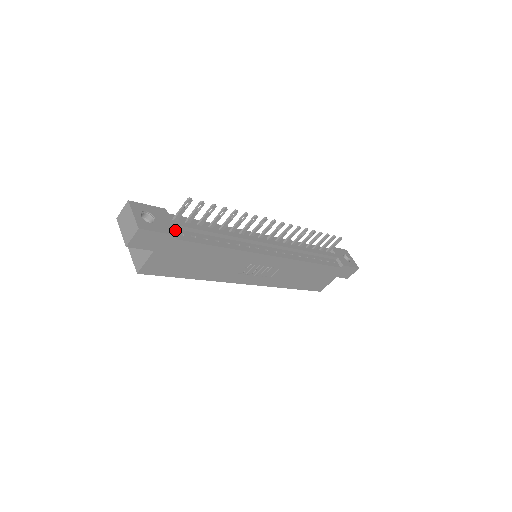
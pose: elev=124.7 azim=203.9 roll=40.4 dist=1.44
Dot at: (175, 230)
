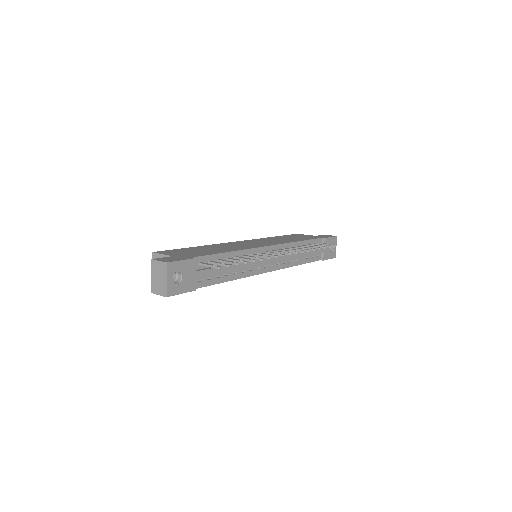
Dot at: (196, 278)
